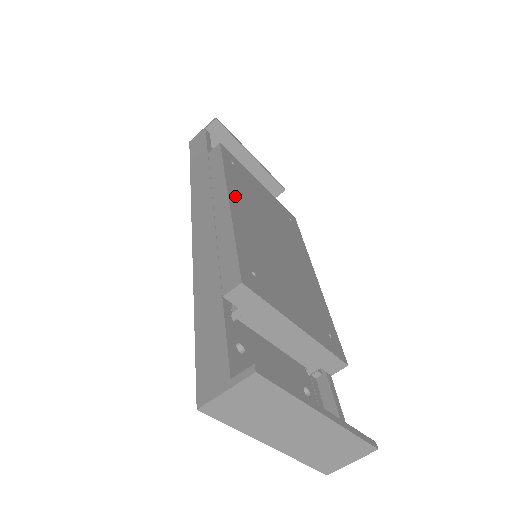
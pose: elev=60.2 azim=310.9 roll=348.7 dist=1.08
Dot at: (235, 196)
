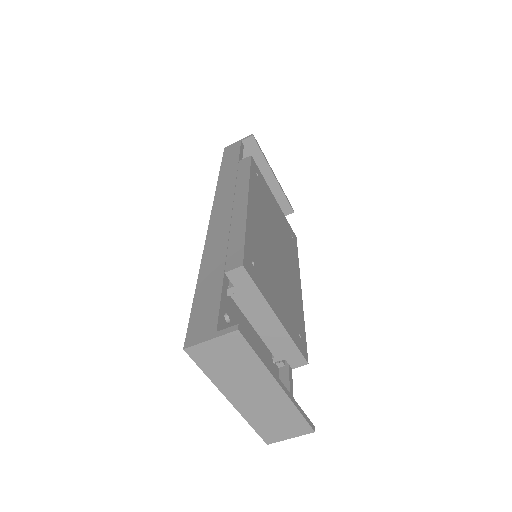
Dot at: (253, 201)
